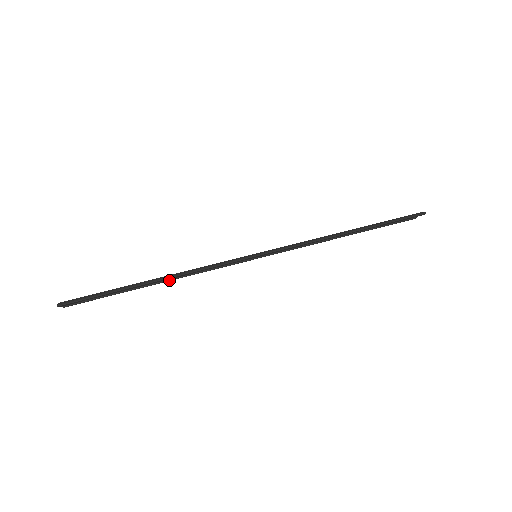
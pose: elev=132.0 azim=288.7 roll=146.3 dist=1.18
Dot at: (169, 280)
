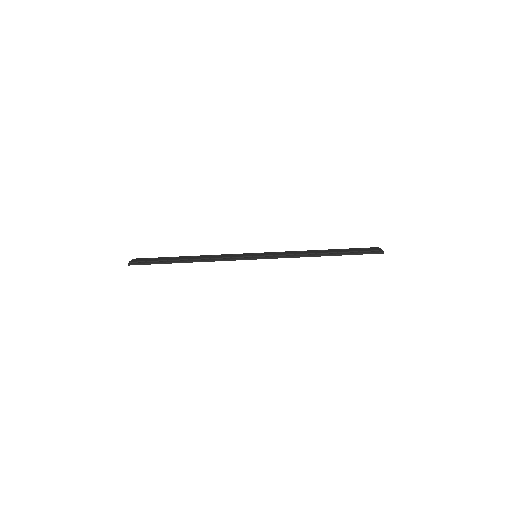
Dot at: occluded
